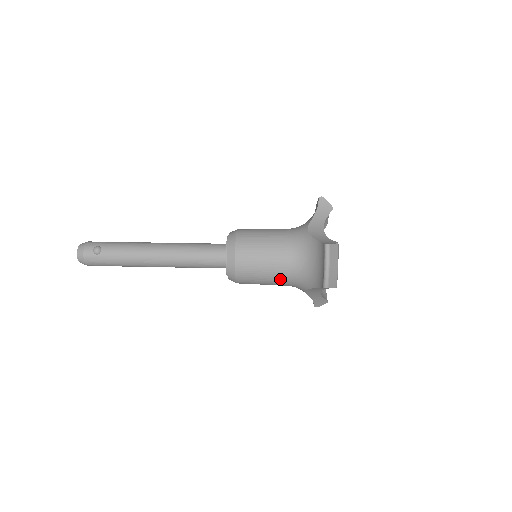
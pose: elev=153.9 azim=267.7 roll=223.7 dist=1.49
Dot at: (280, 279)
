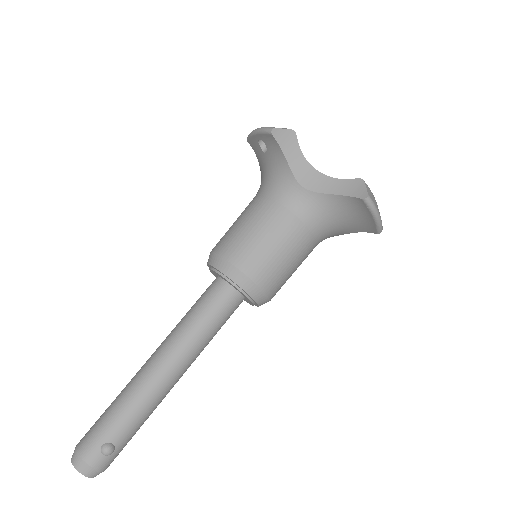
Dot at: (307, 256)
